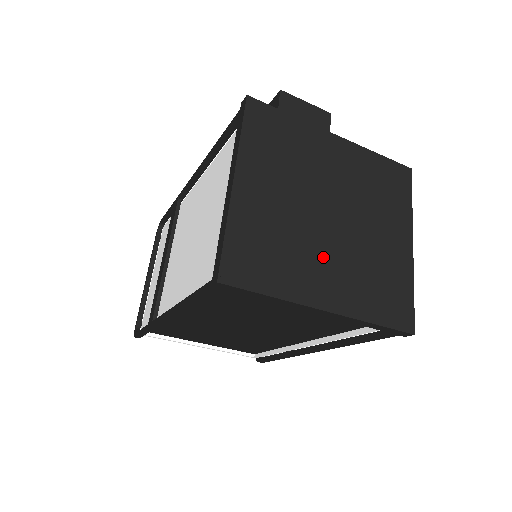
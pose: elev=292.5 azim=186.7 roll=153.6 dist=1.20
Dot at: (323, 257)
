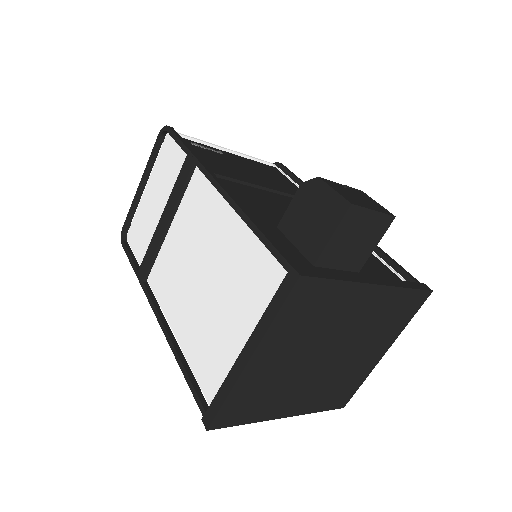
Dot at: (302, 387)
